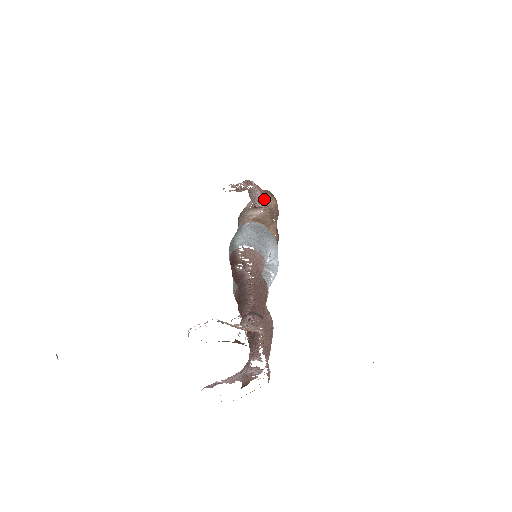
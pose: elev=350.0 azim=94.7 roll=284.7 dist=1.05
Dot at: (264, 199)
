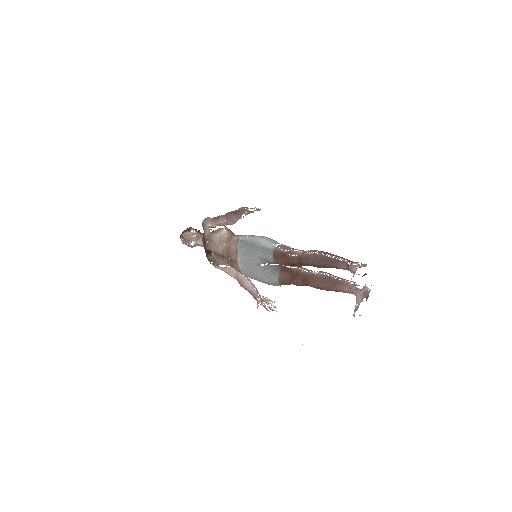
Dot at: occluded
